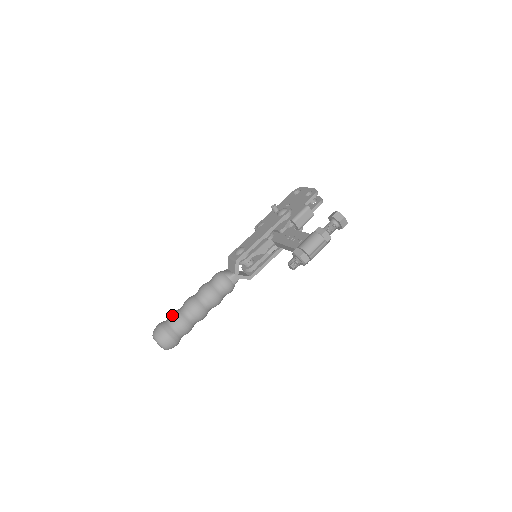
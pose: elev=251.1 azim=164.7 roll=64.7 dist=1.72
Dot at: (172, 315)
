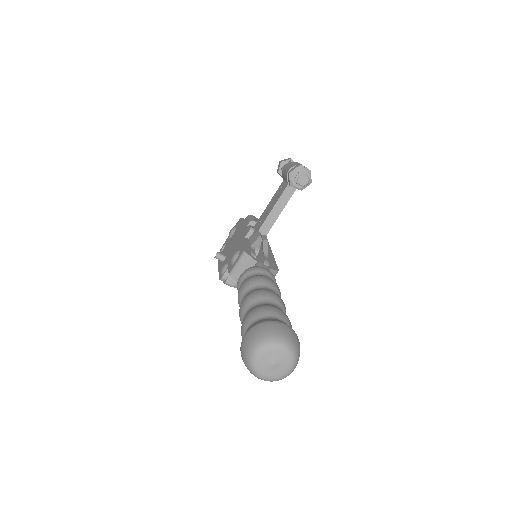
Dot at: (245, 318)
